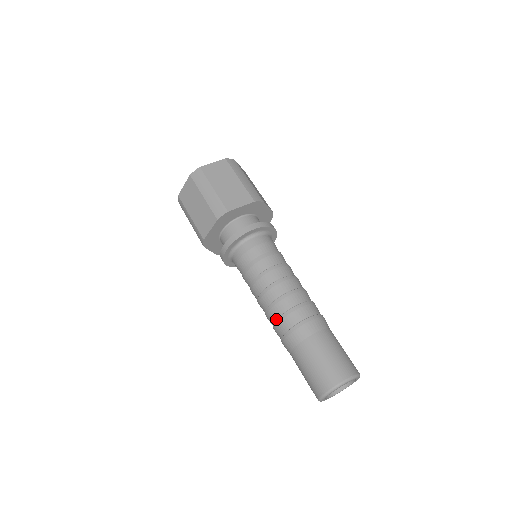
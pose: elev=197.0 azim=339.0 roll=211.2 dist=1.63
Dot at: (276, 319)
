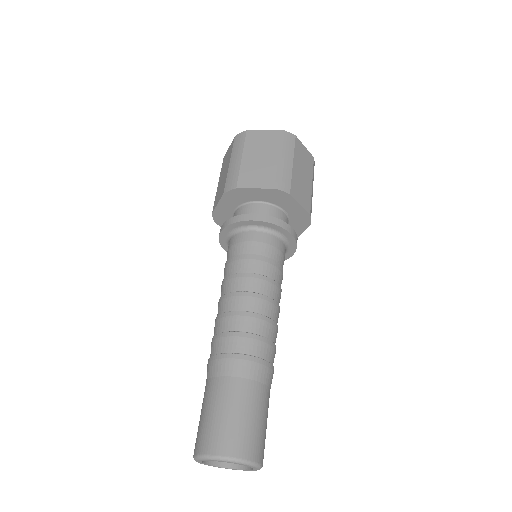
Dot at: (214, 336)
